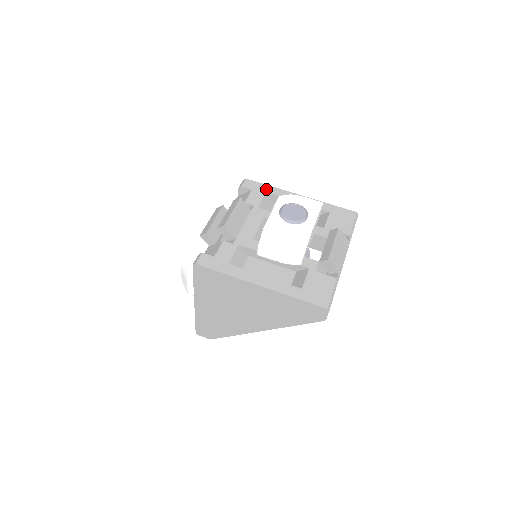
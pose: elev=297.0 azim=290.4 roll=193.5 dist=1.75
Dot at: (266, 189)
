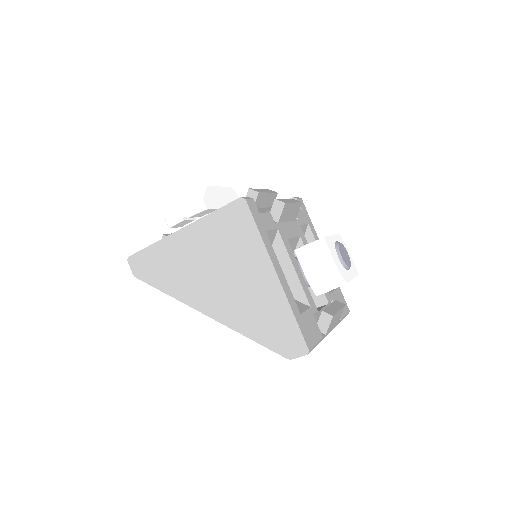
Dot at: (310, 222)
